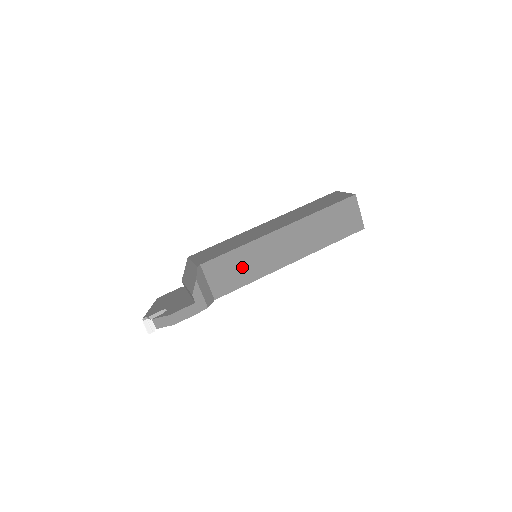
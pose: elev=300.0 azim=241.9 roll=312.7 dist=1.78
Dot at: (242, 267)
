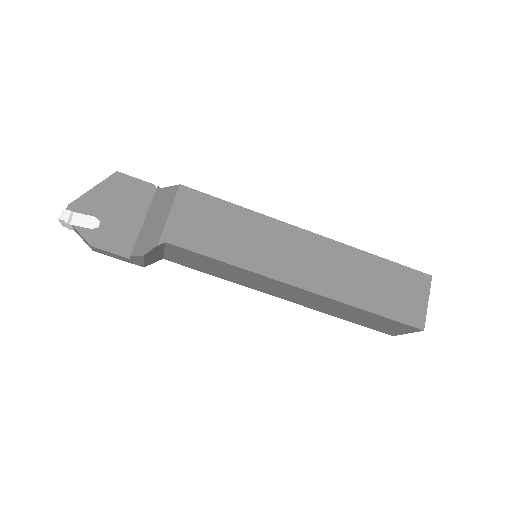
Dot at: (219, 269)
